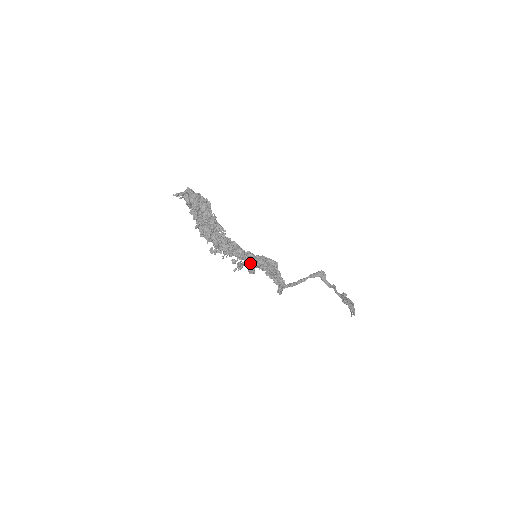
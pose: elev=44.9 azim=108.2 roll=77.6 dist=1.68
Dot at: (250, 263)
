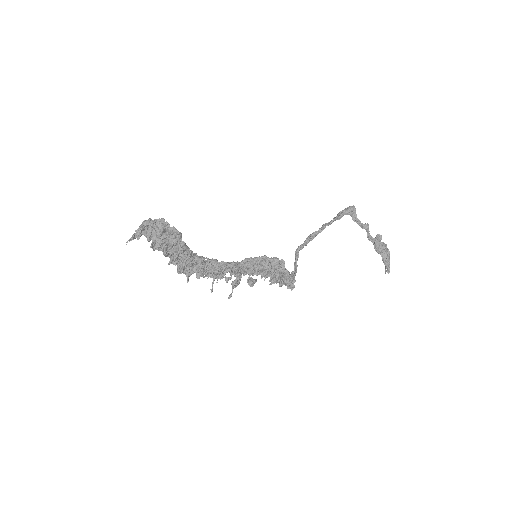
Dot at: (249, 270)
